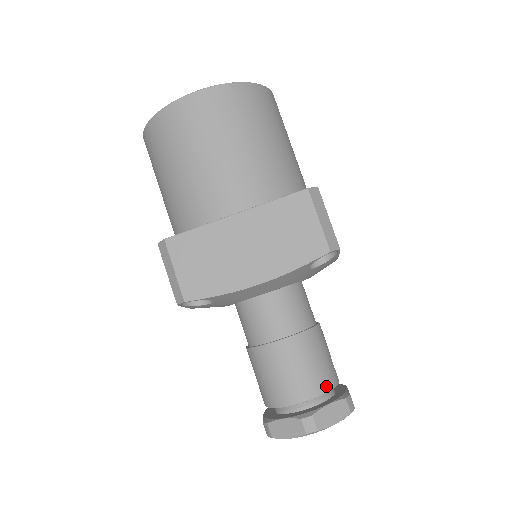
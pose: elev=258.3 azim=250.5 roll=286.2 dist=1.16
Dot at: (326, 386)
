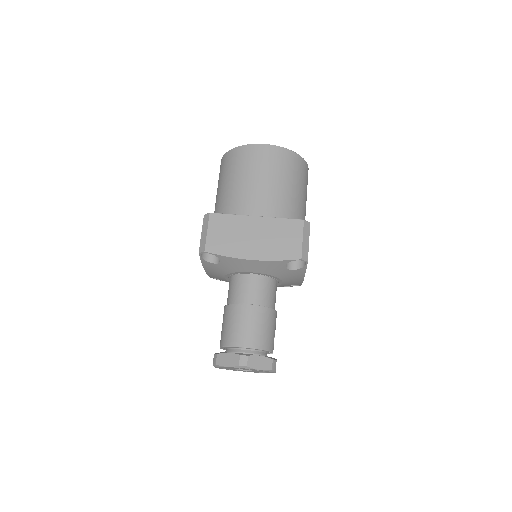
Dot at: (264, 346)
